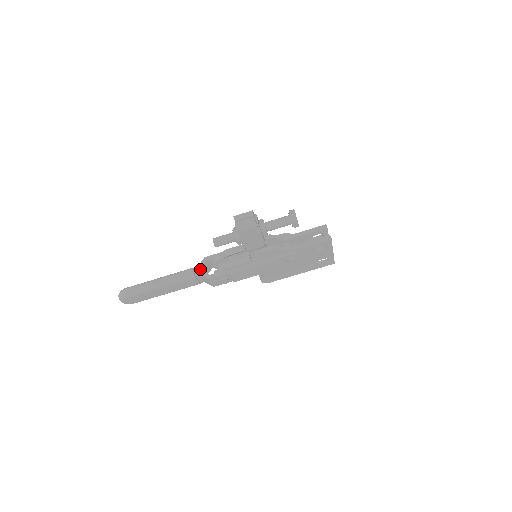
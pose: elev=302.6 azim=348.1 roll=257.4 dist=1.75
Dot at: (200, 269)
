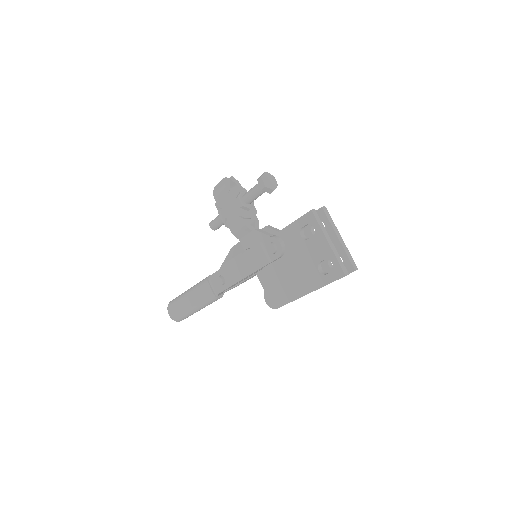
Dot at: occluded
